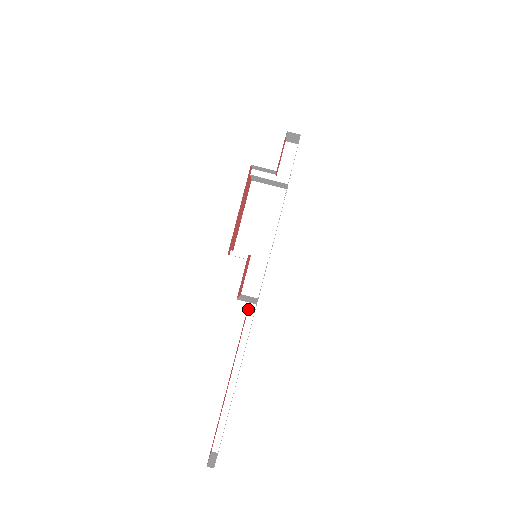
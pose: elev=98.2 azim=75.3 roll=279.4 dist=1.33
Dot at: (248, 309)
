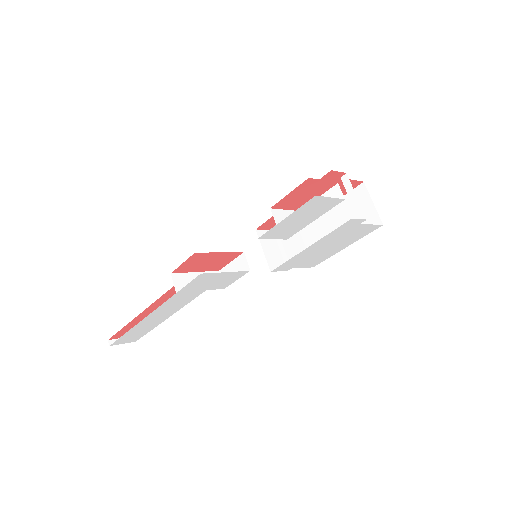
Dot at: occluded
